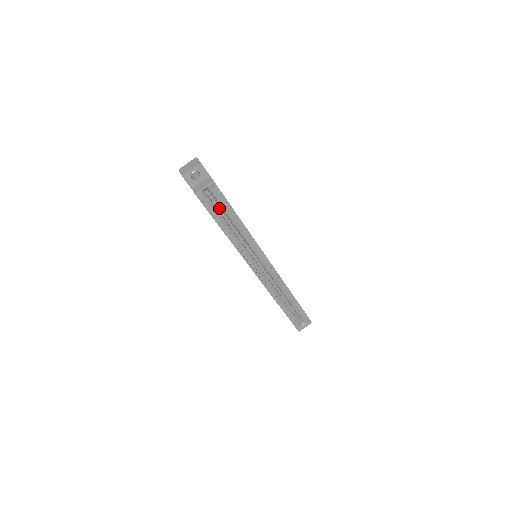
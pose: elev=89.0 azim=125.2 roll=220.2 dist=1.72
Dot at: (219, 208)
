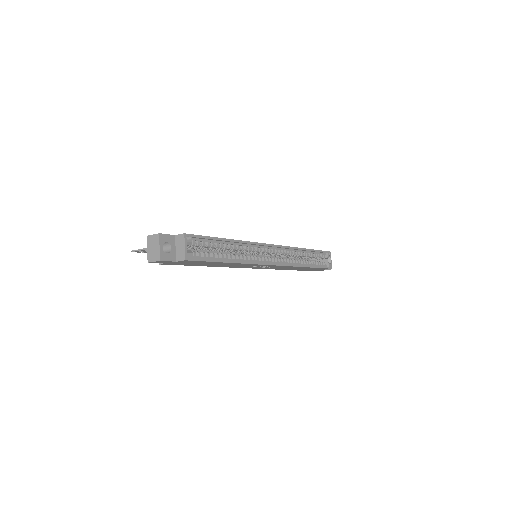
Dot at: occluded
